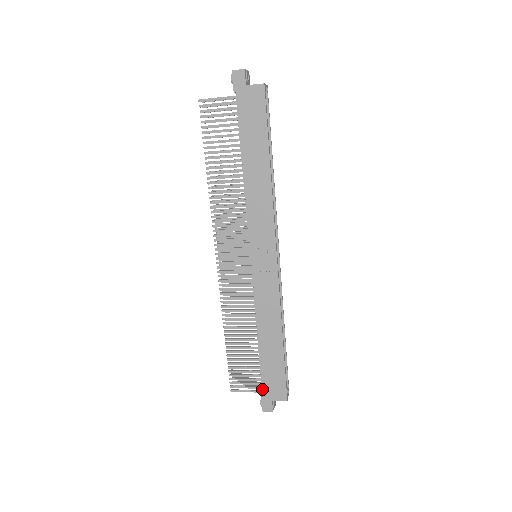
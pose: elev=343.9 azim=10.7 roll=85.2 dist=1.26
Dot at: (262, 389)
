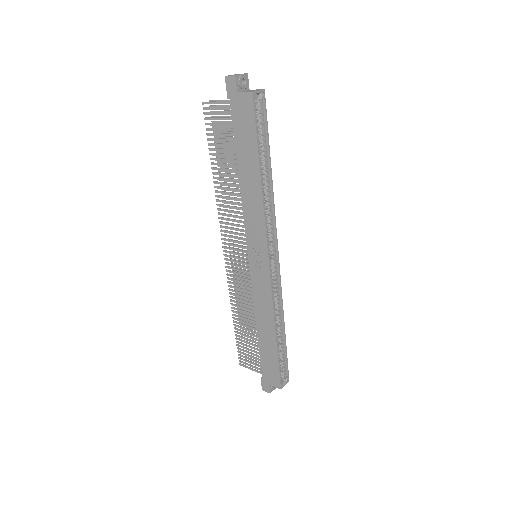
Dot at: occluded
